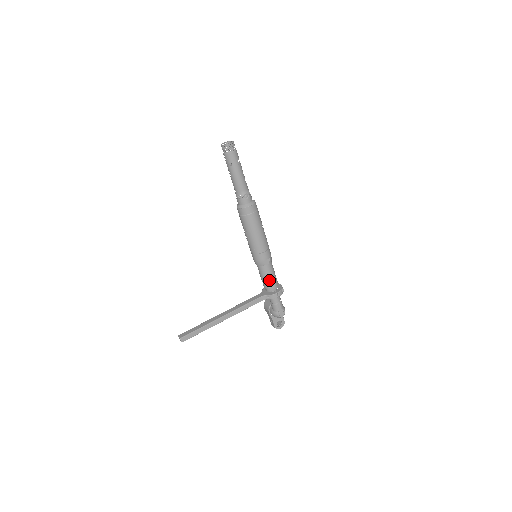
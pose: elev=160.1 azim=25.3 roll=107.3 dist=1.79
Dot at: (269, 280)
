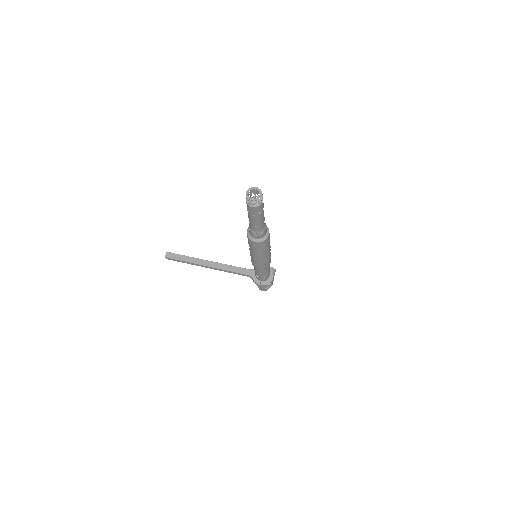
Dot at: (258, 275)
